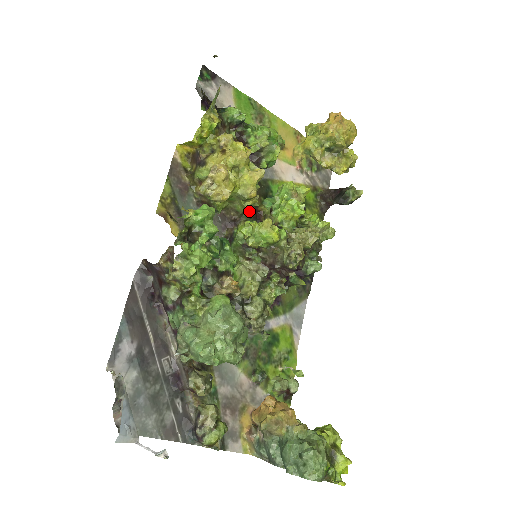
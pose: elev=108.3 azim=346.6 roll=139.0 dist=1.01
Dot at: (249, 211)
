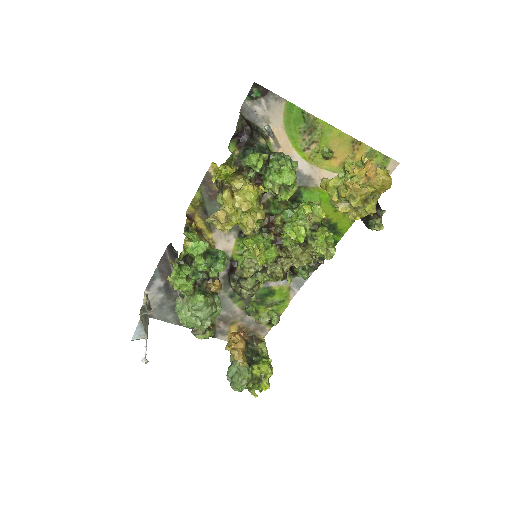
Dot at: (262, 222)
